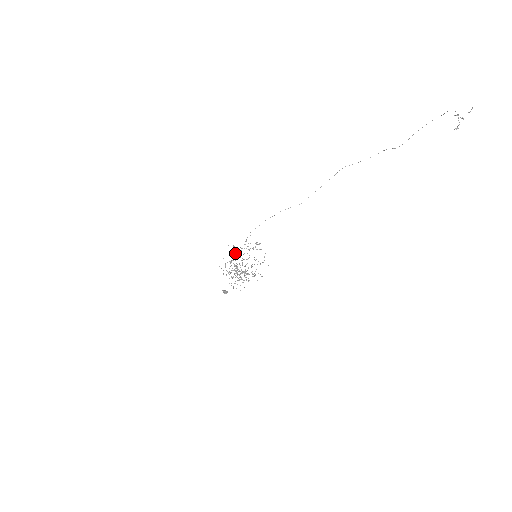
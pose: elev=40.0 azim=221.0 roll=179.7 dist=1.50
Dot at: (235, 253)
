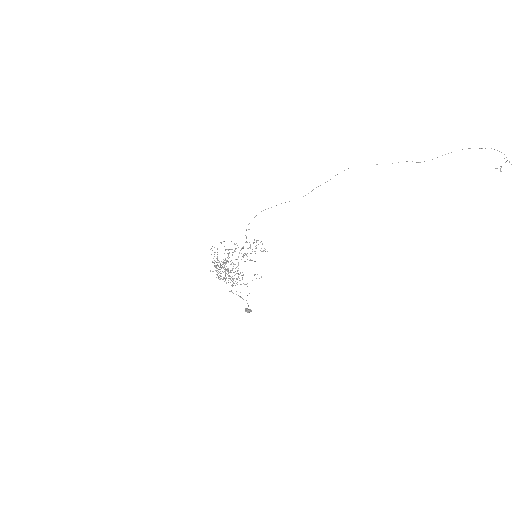
Dot at: (227, 249)
